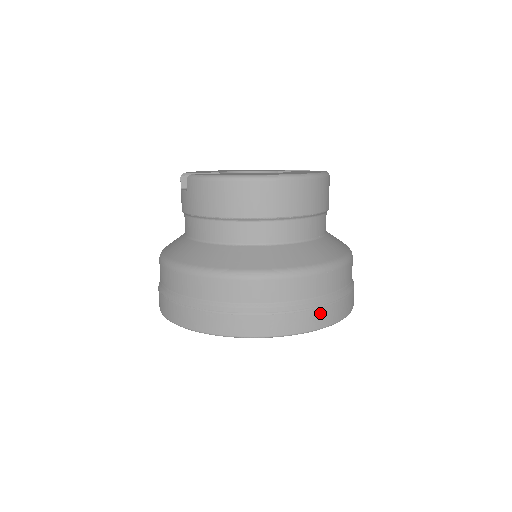
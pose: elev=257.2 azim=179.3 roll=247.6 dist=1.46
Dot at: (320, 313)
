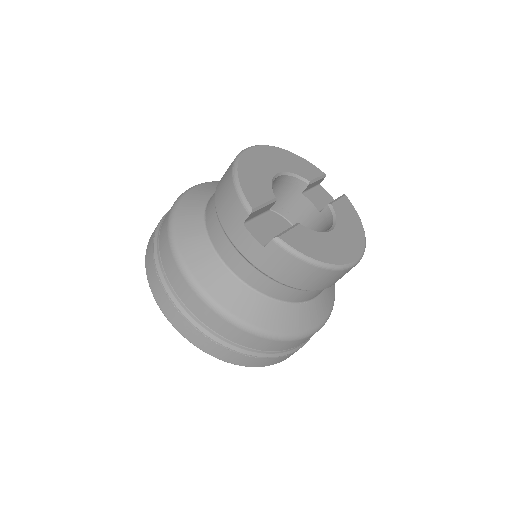
Dot at: occluded
